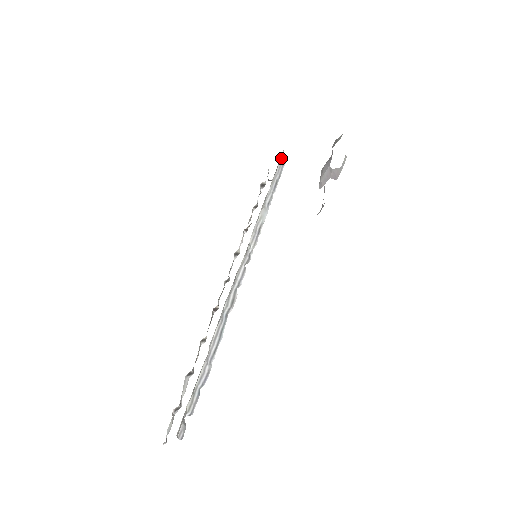
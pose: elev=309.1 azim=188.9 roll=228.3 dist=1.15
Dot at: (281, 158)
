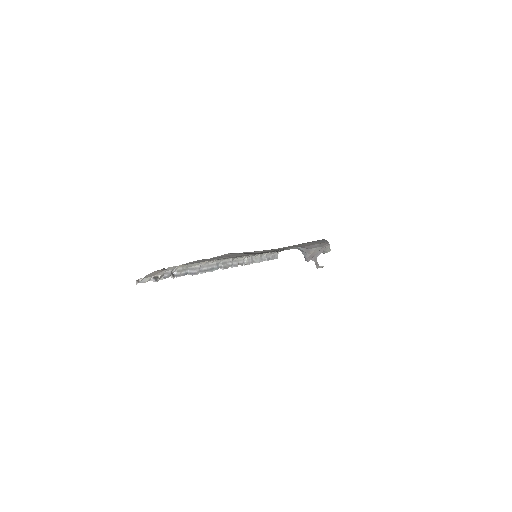
Dot at: (276, 254)
